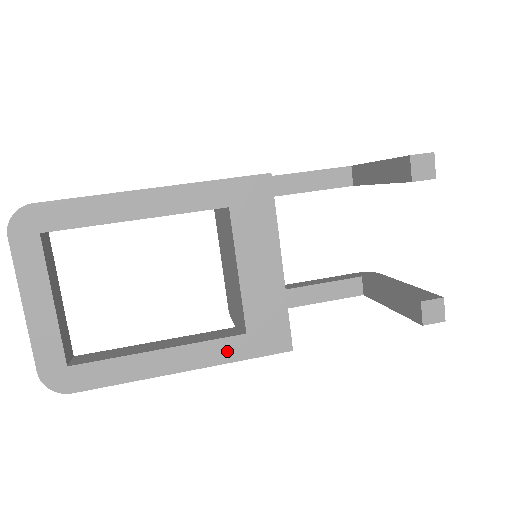
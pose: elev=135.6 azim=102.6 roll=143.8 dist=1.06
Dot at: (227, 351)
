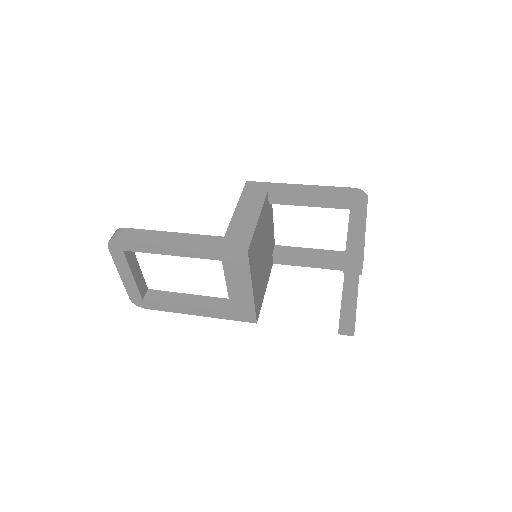
Dot at: (221, 314)
